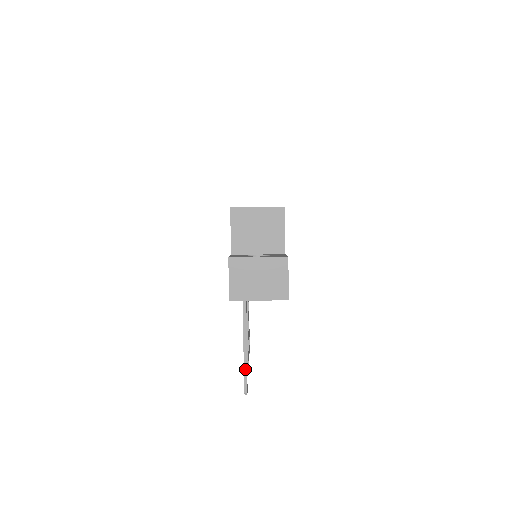
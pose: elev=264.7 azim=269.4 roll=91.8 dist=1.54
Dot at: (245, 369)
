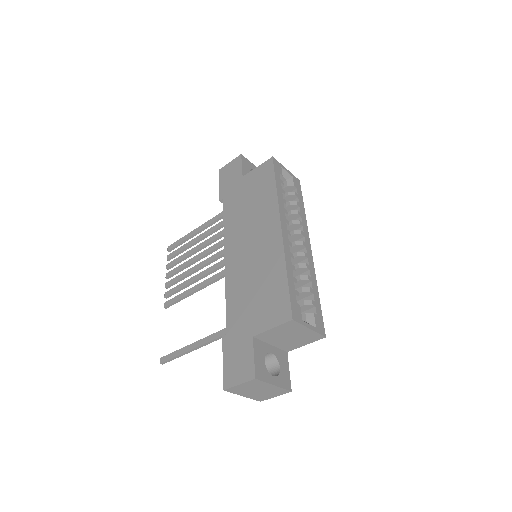
Dot at: (176, 357)
